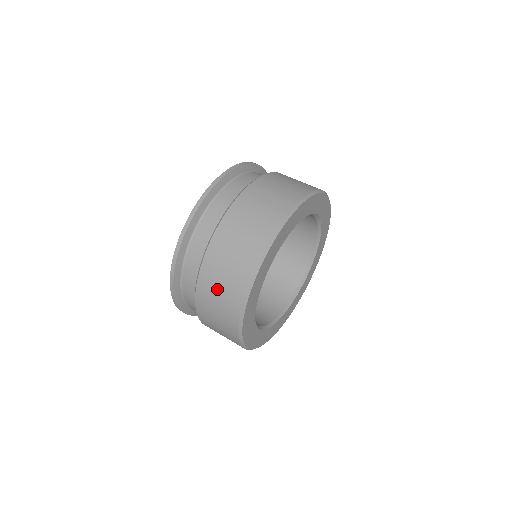
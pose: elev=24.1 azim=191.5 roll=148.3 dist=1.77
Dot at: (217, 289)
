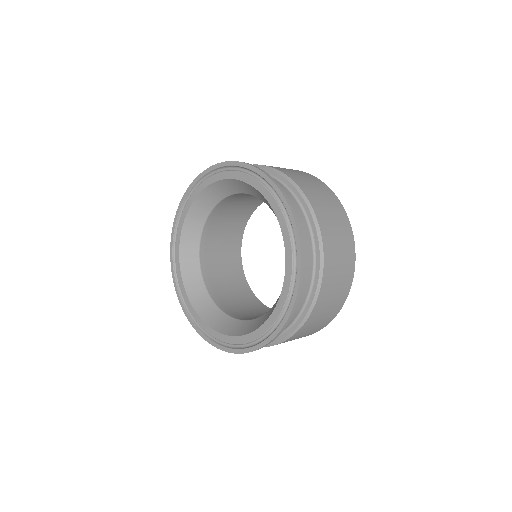
Dot at: (309, 330)
